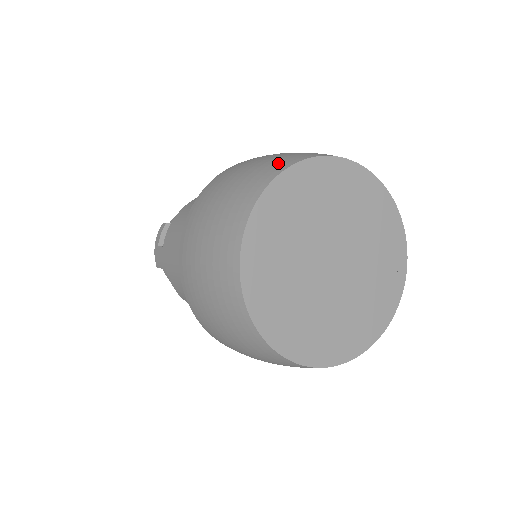
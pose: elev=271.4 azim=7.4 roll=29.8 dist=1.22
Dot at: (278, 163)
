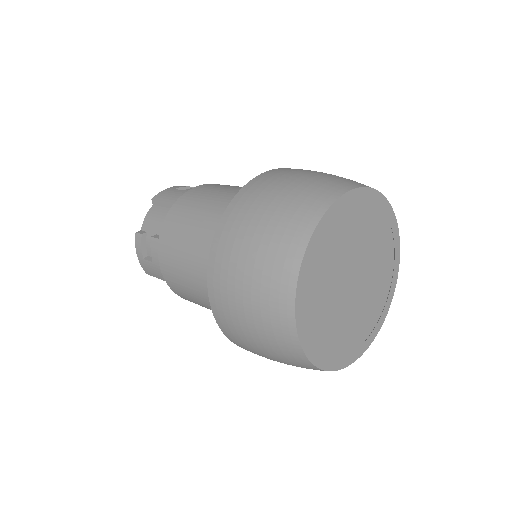
Dot at: occluded
